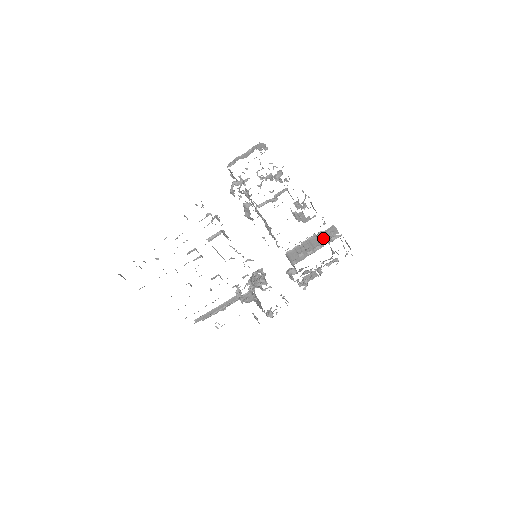
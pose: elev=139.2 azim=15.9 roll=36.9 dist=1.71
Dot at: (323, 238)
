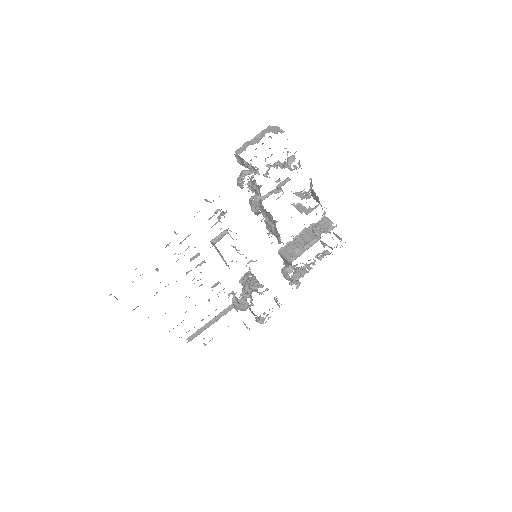
Dot at: (320, 230)
